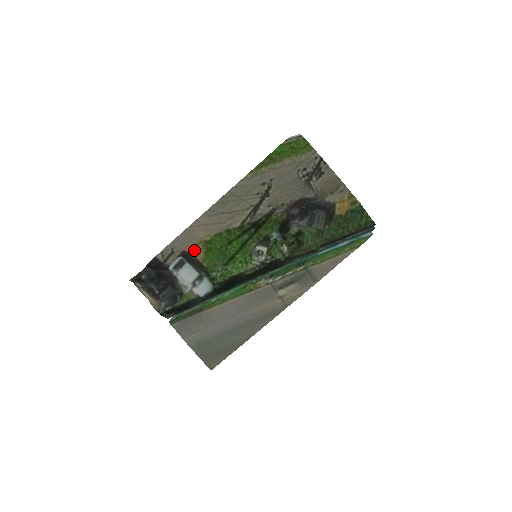
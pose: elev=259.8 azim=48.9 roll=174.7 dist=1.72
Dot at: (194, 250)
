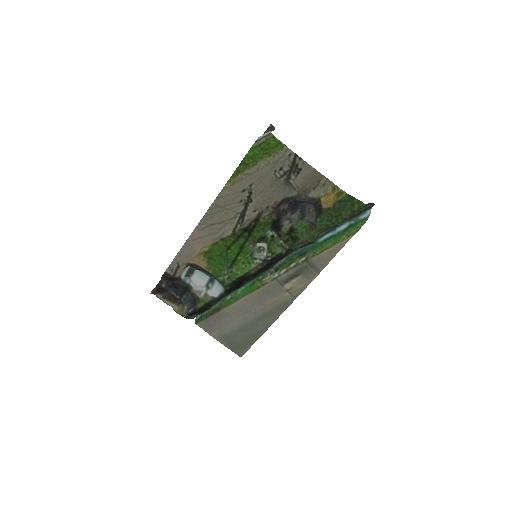
Dot at: (197, 261)
